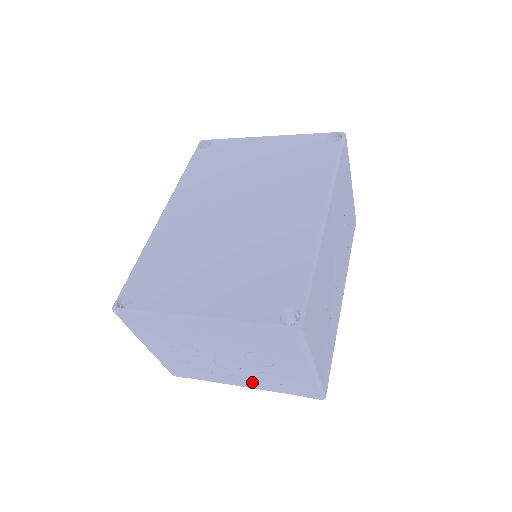
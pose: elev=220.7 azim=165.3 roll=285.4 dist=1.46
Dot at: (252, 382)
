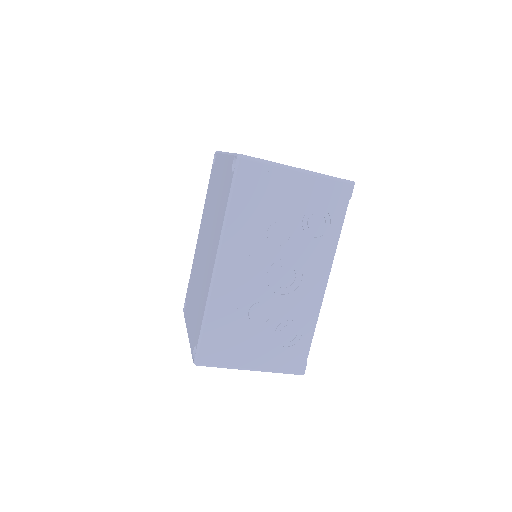
Dot at: occluded
